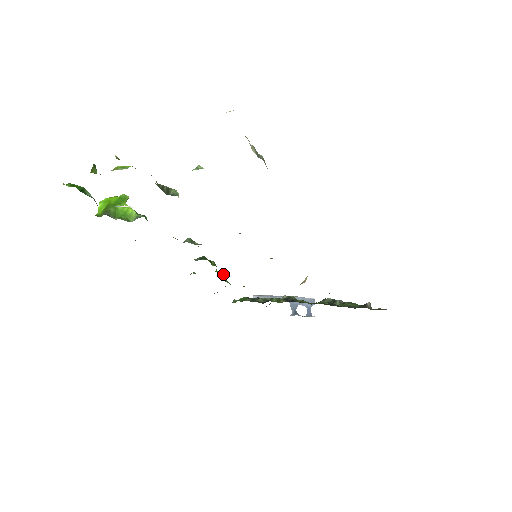
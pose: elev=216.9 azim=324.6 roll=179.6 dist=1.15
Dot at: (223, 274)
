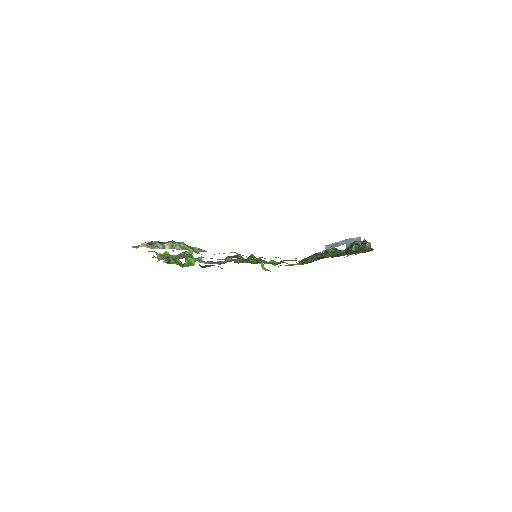
Dot at: occluded
